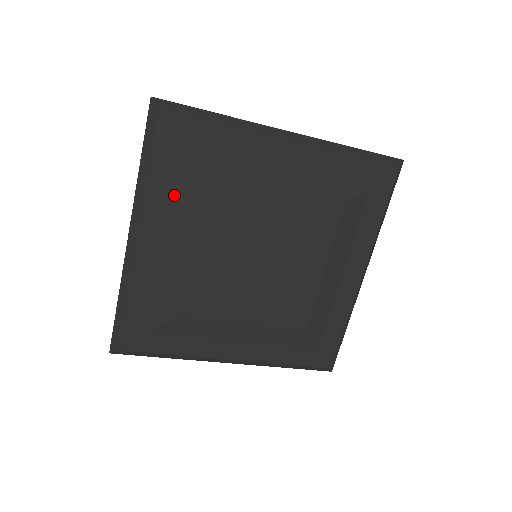
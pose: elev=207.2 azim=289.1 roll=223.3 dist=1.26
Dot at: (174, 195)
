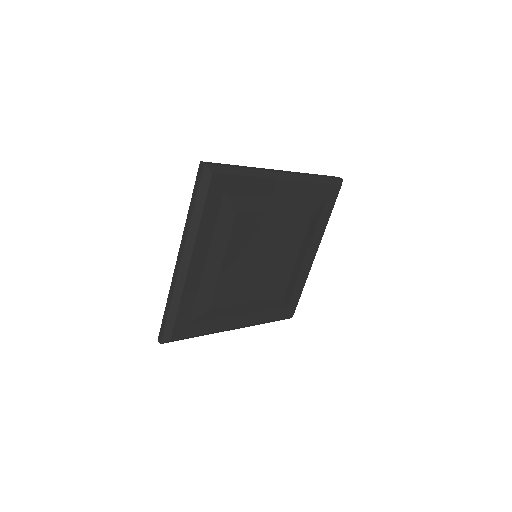
Dot at: (215, 229)
